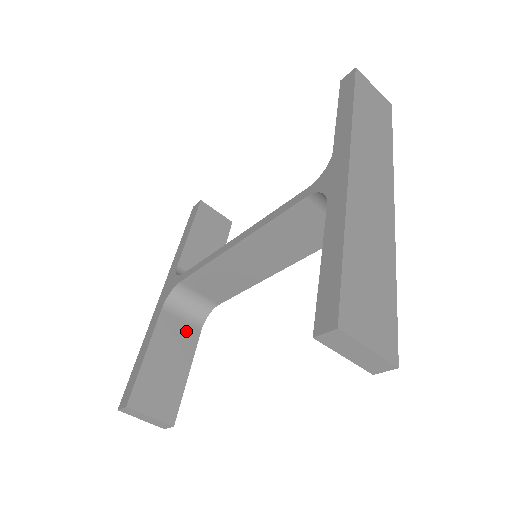
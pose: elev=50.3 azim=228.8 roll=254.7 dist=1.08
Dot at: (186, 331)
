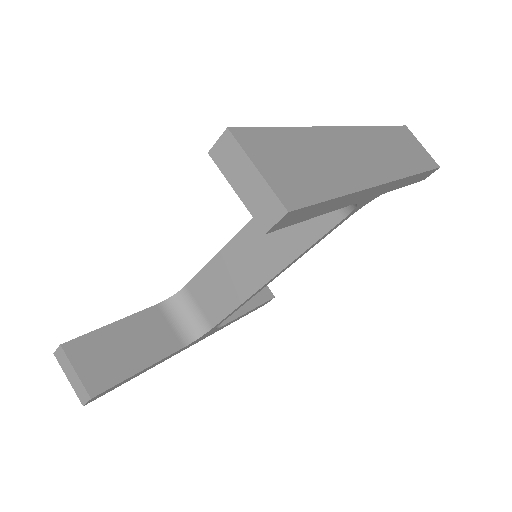
Dot at: (167, 336)
